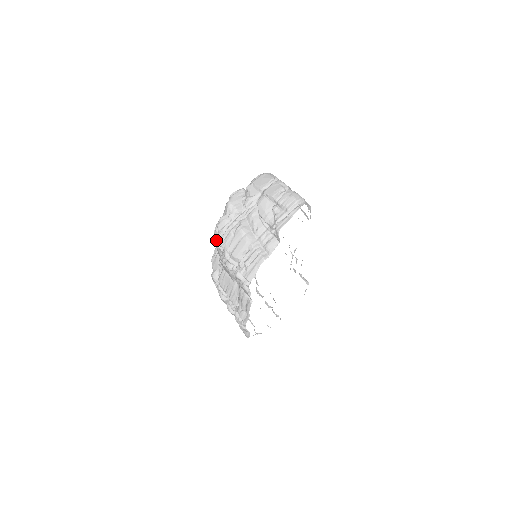
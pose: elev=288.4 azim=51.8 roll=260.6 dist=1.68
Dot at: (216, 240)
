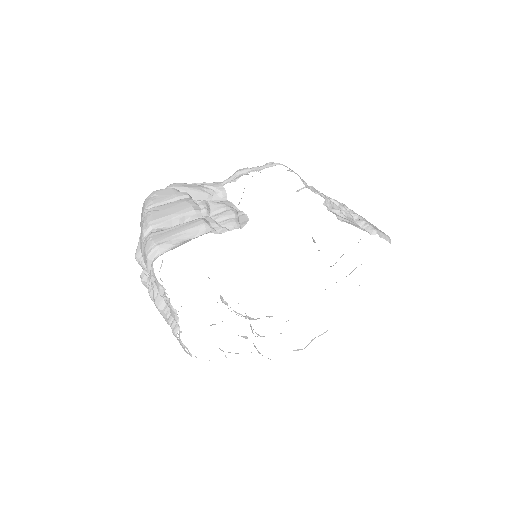
Dot at: occluded
